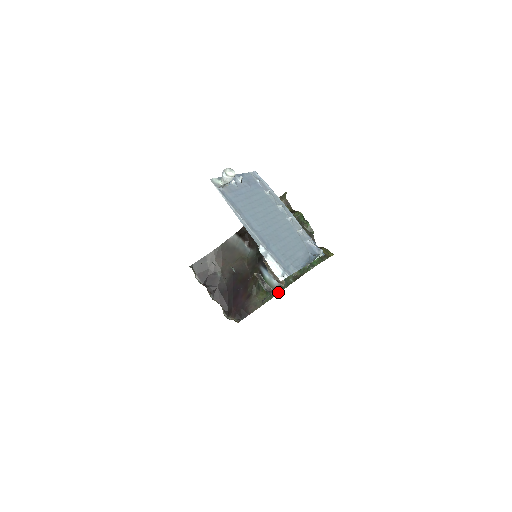
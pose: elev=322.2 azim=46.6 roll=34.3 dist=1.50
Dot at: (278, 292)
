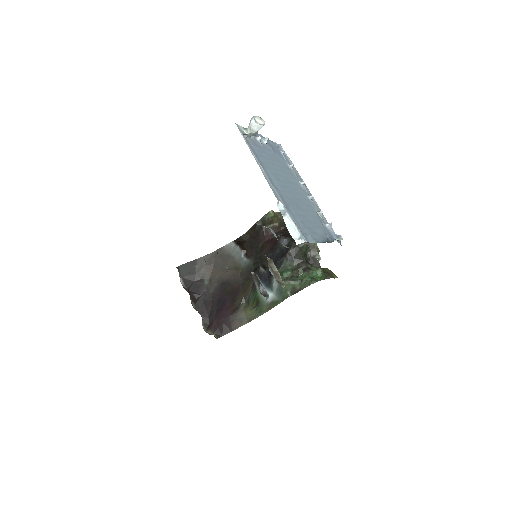
Dot at: (270, 308)
